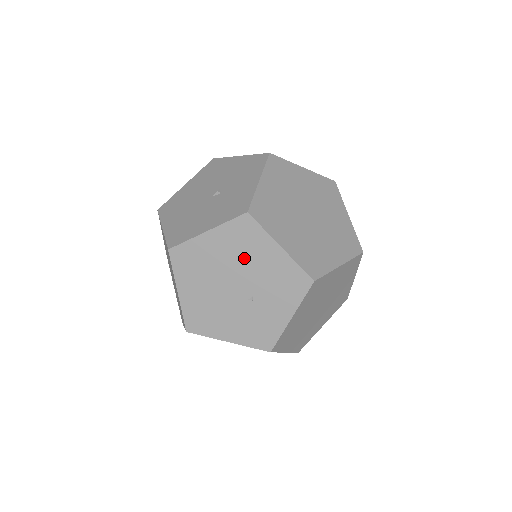
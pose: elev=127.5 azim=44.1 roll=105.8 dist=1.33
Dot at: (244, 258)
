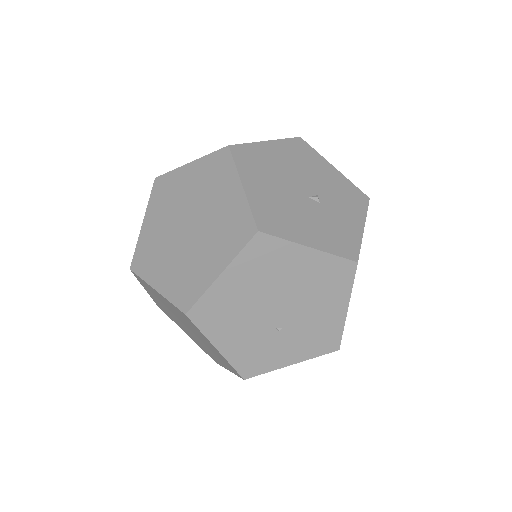
Dot at: (313, 294)
